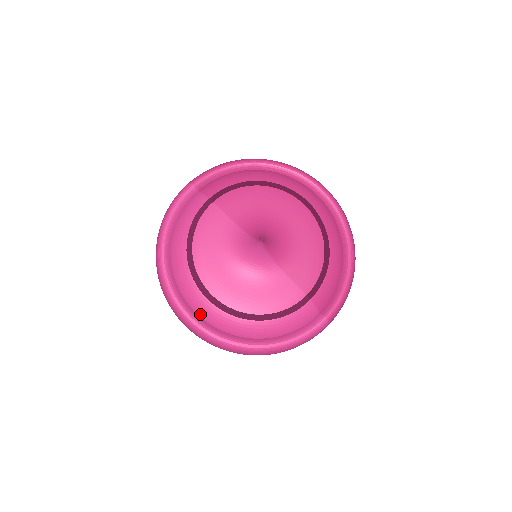
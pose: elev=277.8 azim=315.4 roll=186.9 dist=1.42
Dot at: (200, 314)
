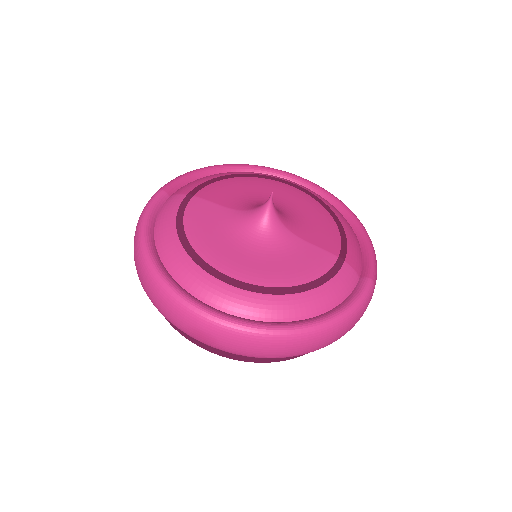
Dot at: (223, 308)
